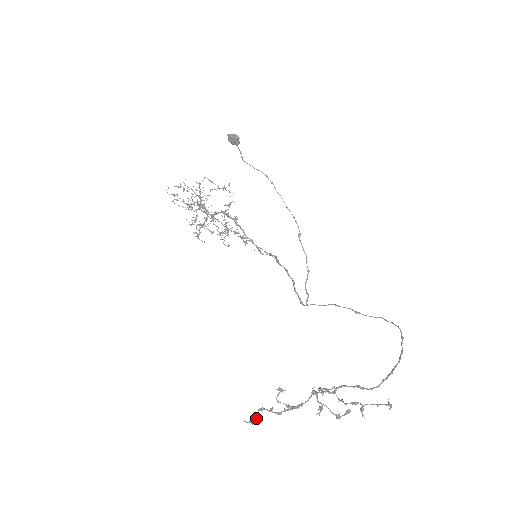
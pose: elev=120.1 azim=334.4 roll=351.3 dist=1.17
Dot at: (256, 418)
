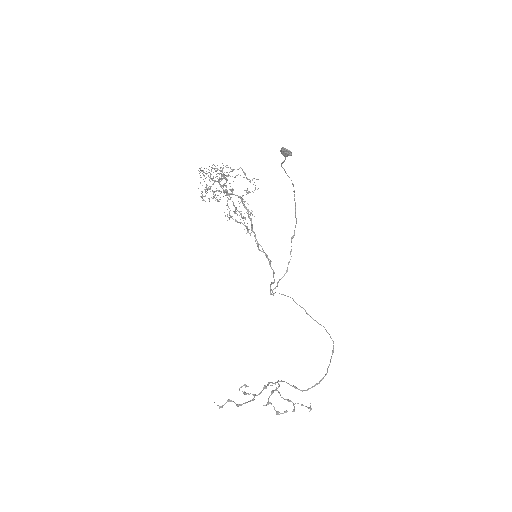
Dot at: occluded
